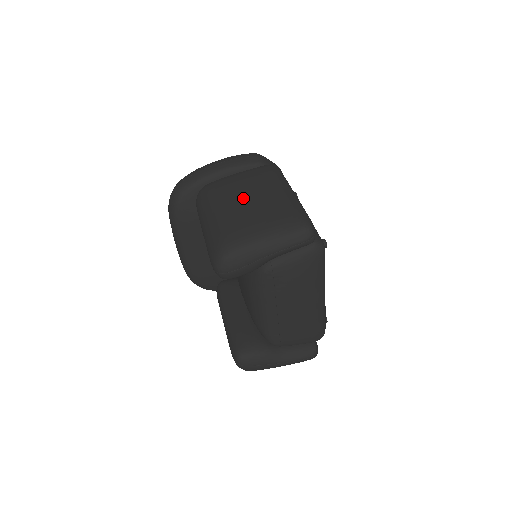
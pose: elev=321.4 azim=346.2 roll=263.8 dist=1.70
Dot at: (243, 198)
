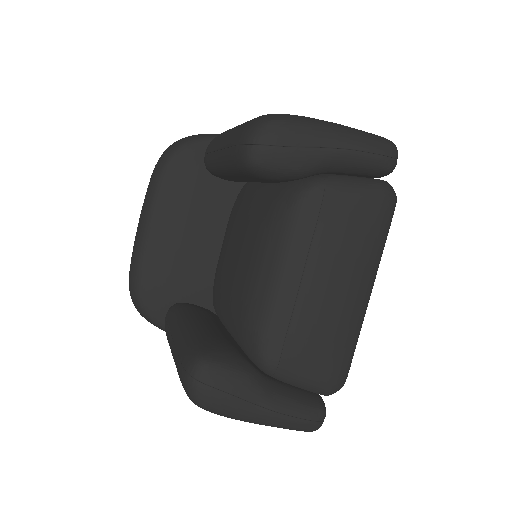
Dot at: occluded
